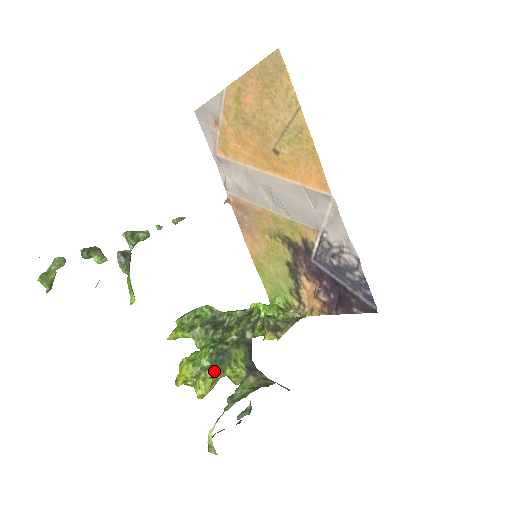
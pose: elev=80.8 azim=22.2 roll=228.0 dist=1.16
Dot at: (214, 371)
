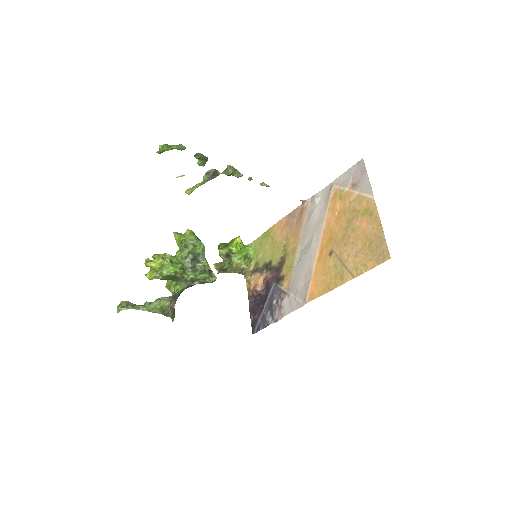
Dot at: (163, 278)
